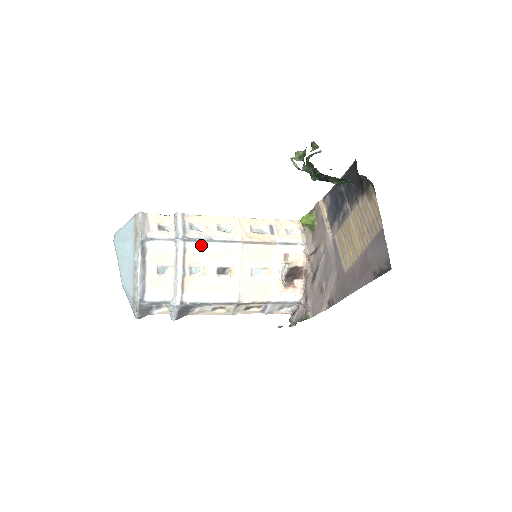
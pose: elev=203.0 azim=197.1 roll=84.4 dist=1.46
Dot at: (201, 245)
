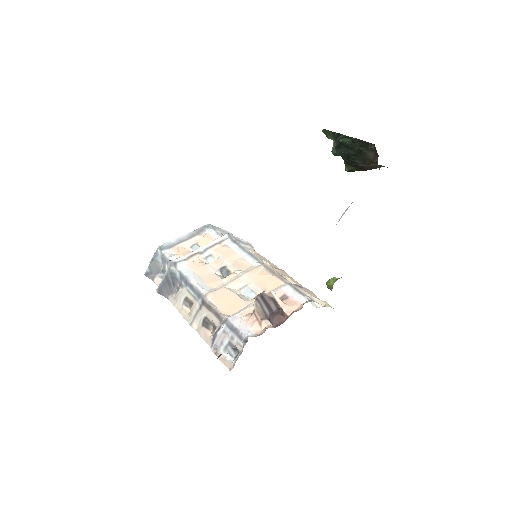
Dot at: (235, 248)
